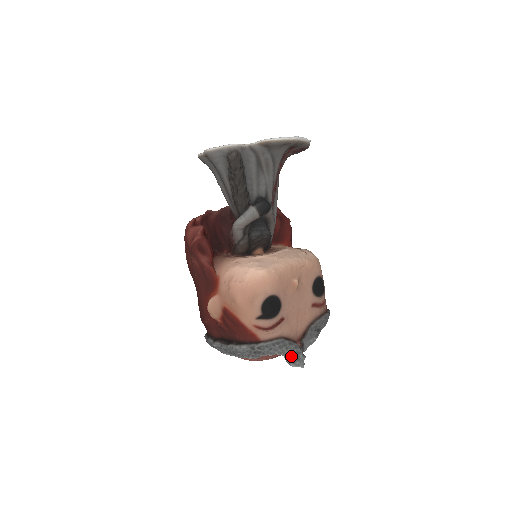
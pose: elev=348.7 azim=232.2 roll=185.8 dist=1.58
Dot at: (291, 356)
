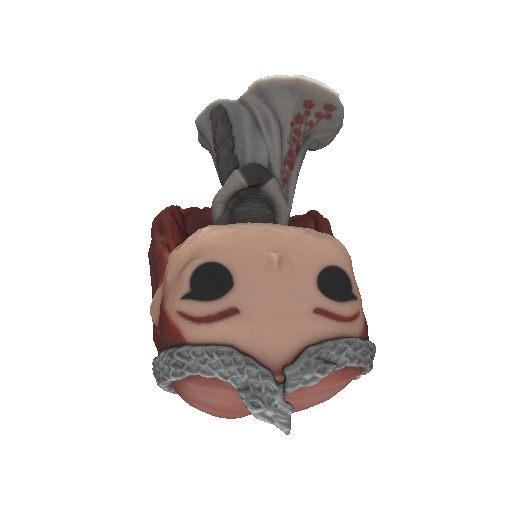
Dot at: (250, 391)
